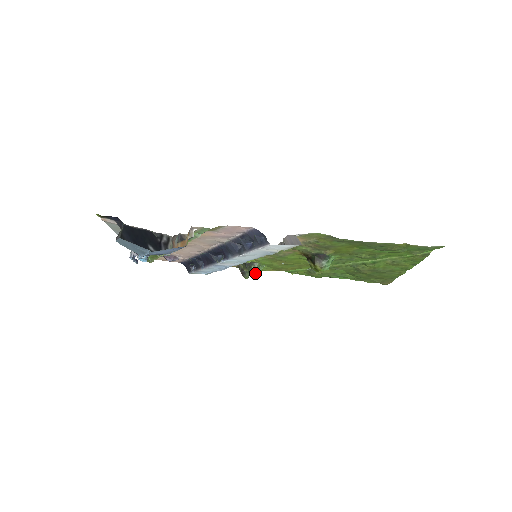
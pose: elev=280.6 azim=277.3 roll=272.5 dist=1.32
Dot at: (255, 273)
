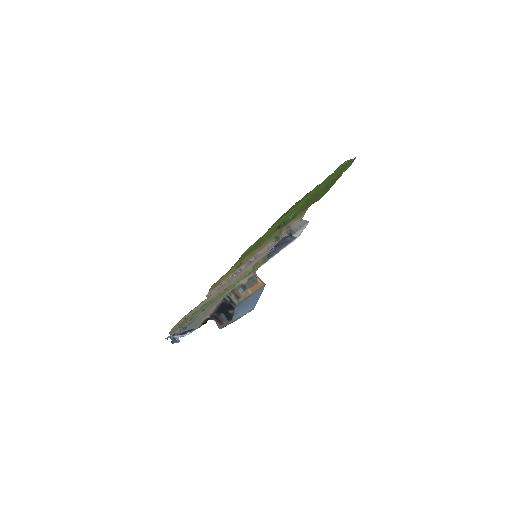
Dot at: occluded
